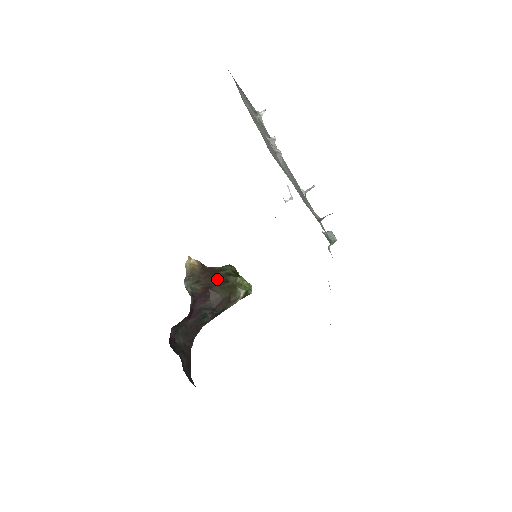
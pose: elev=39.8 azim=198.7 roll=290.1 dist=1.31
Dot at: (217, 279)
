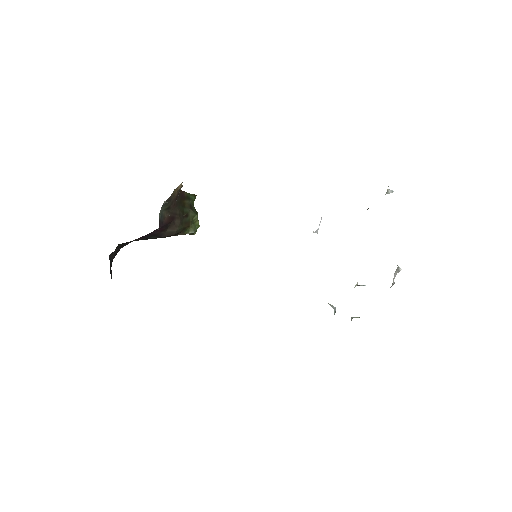
Dot at: (182, 209)
